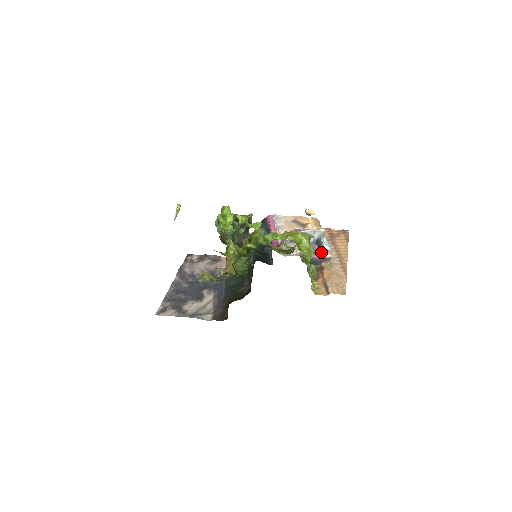
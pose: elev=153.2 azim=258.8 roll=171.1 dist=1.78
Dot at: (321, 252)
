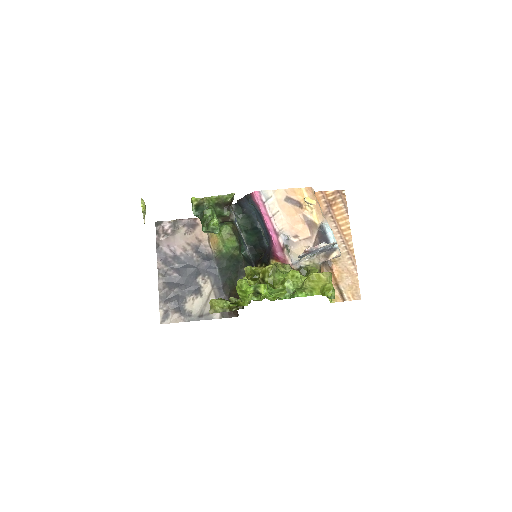
Dot at: (330, 253)
